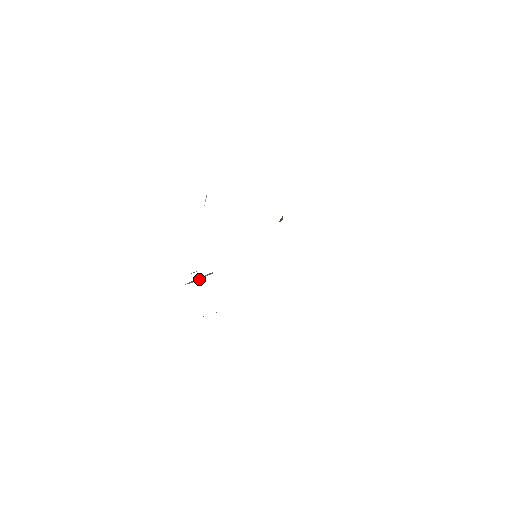
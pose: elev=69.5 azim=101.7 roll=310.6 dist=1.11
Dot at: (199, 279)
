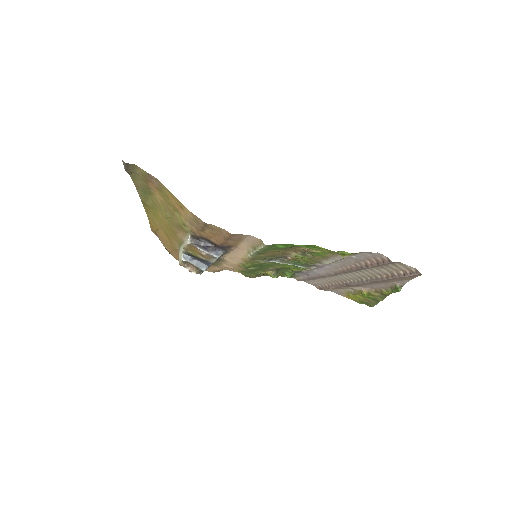
Dot at: (194, 263)
